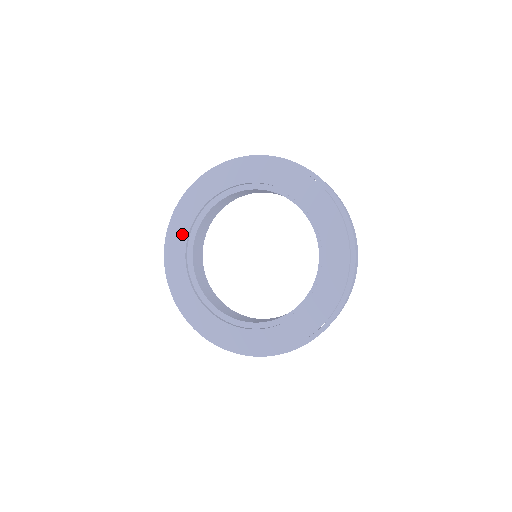
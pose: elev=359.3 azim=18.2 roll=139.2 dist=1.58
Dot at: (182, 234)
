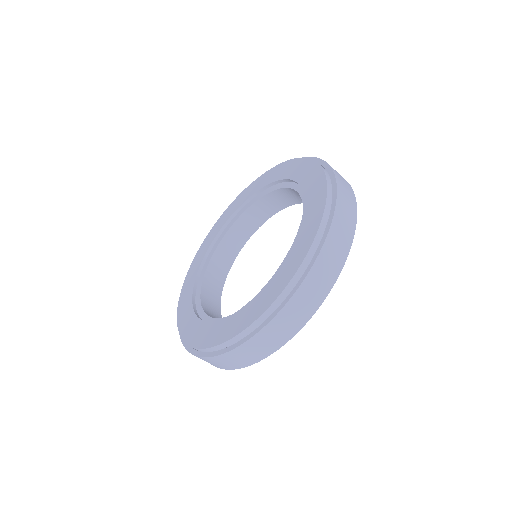
Dot at: (233, 210)
